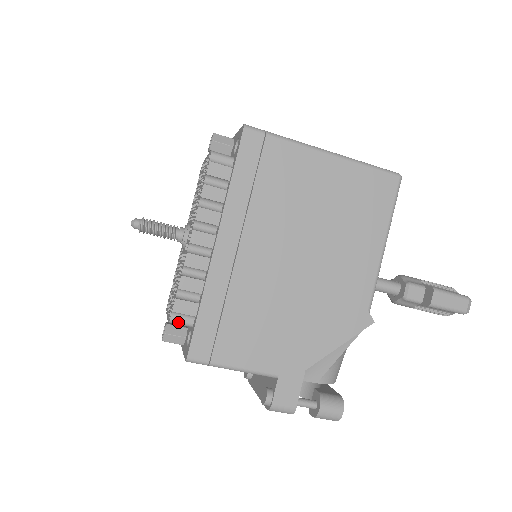
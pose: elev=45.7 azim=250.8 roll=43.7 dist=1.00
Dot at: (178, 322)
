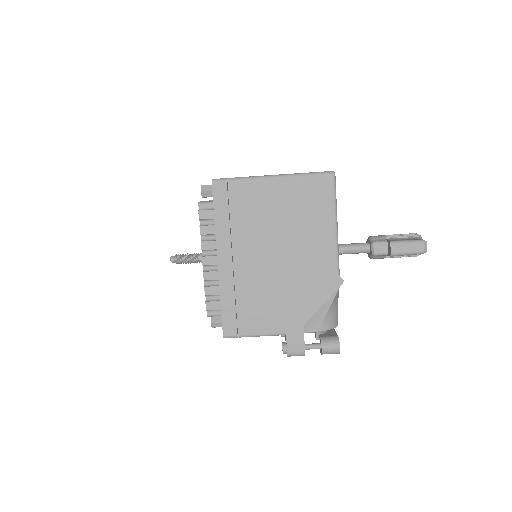
Dot at: (212, 315)
